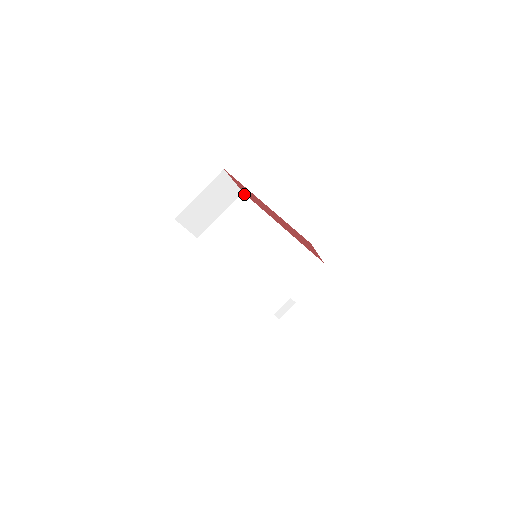
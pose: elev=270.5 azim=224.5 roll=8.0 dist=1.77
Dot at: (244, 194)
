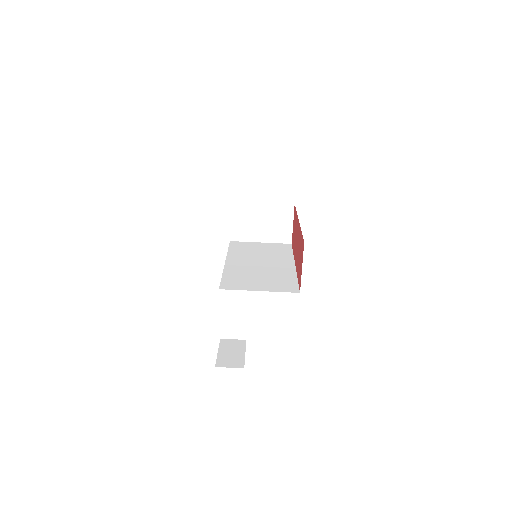
Dot at: (291, 244)
